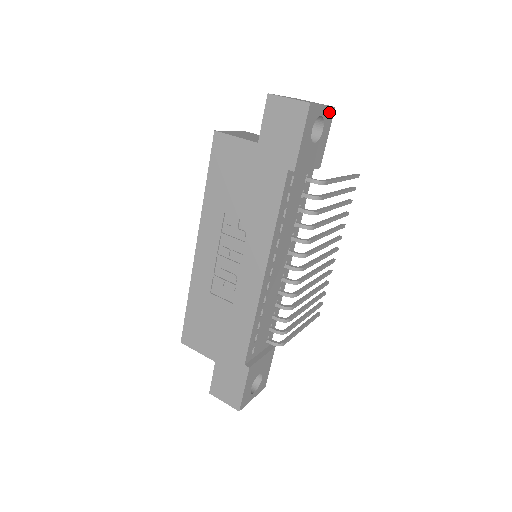
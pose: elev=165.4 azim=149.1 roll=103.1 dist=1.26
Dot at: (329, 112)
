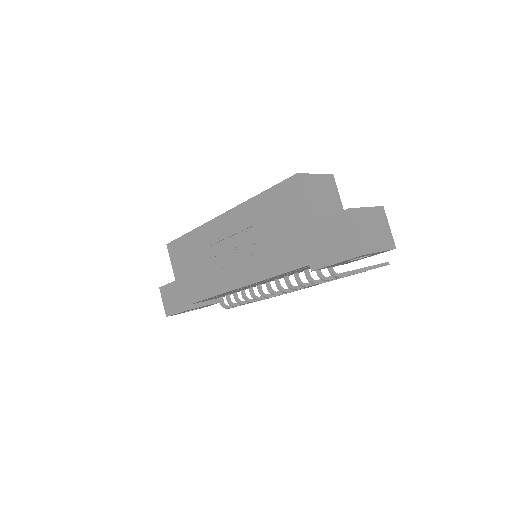
Dot at: (385, 251)
